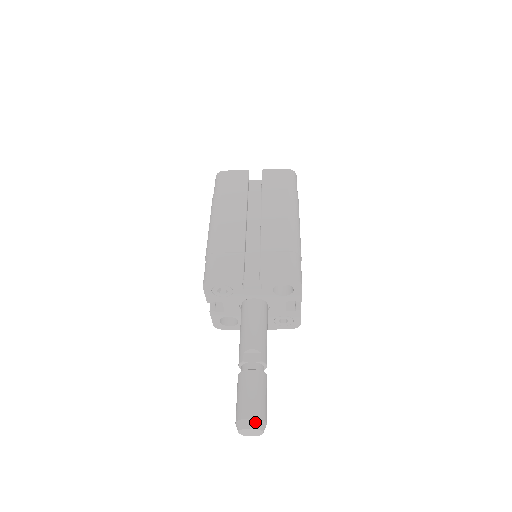
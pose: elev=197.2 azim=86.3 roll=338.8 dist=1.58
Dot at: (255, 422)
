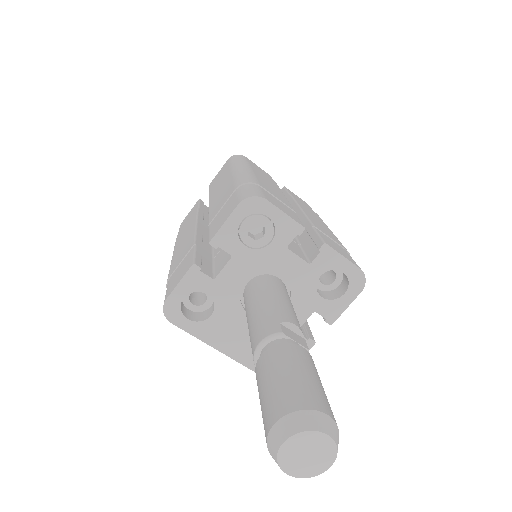
Dot at: (334, 427)
